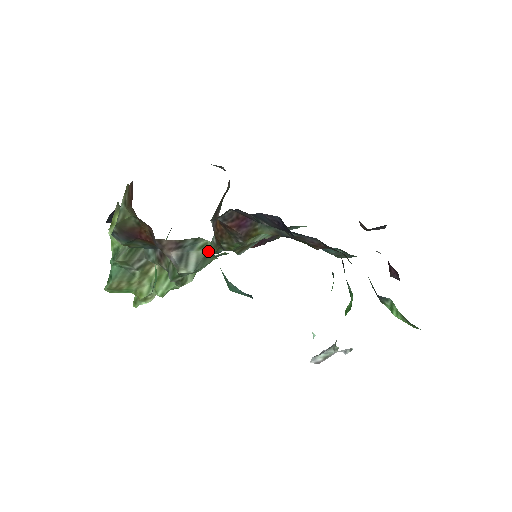
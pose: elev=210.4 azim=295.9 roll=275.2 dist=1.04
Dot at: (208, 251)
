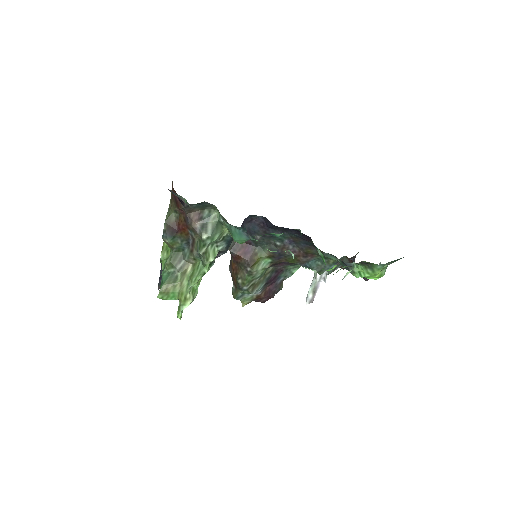
Dot at: (218, 222)
